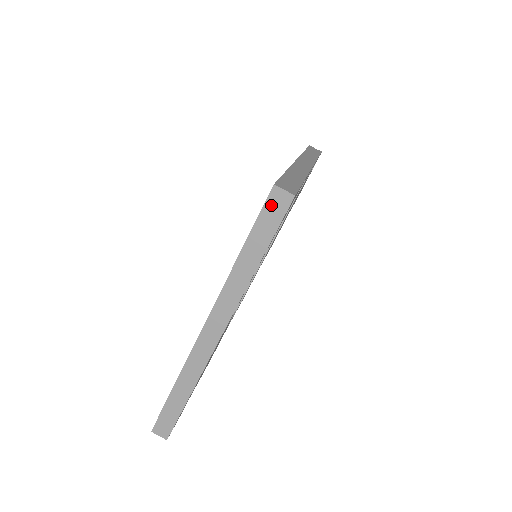
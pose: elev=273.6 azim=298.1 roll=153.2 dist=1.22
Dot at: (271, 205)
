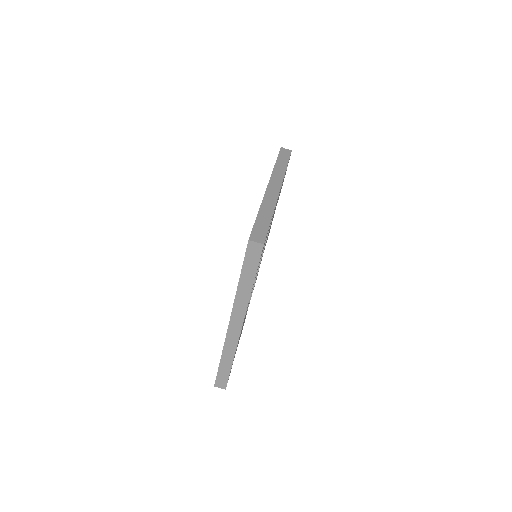
Dot at: (250, 252)
